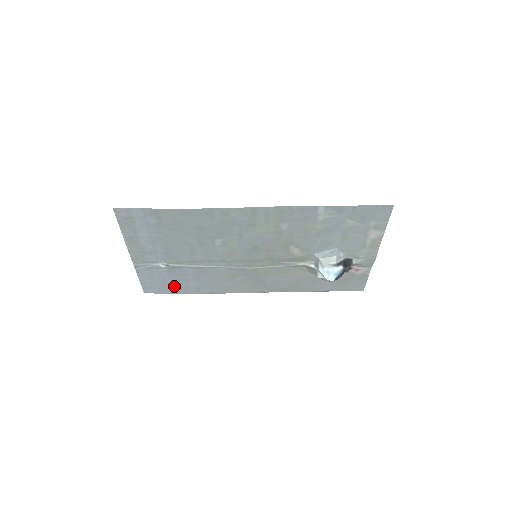
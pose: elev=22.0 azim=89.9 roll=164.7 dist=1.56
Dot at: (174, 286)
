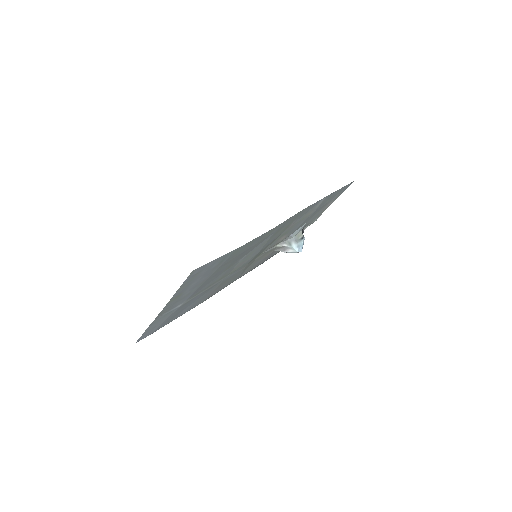
Dot at: (170, 319)
